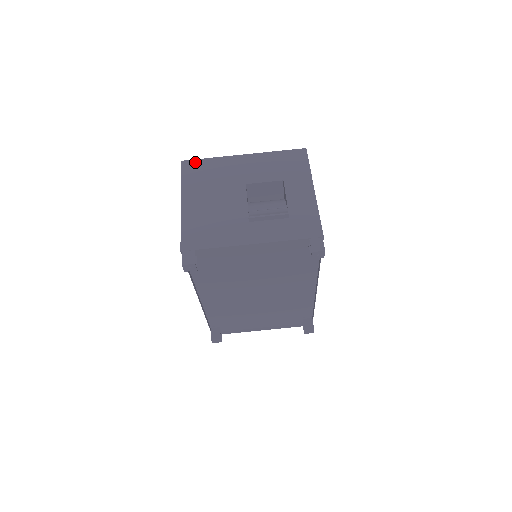
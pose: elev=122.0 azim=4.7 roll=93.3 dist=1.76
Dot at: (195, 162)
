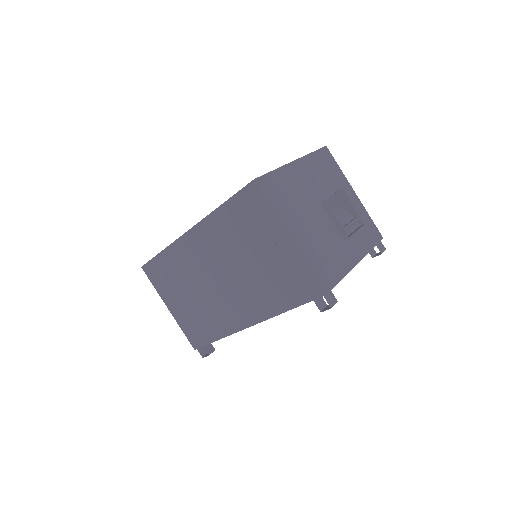
Dot at: (267, 178)
